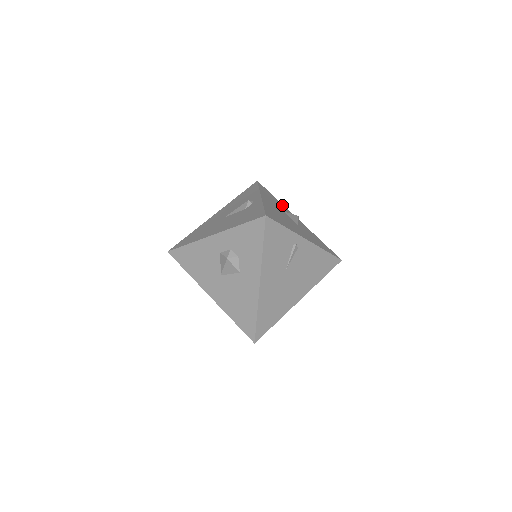
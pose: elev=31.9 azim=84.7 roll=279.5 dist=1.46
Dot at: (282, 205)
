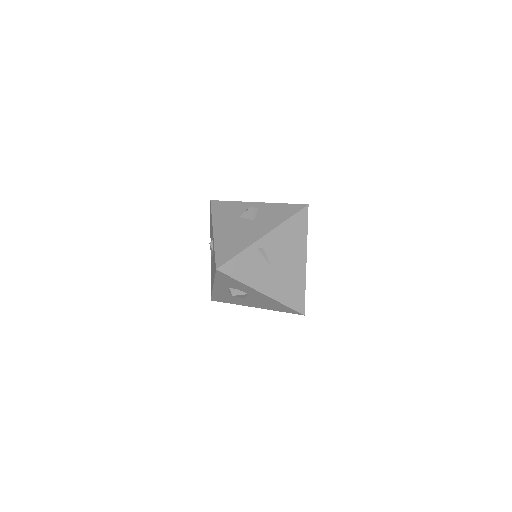
Dot at: (238, 205)
